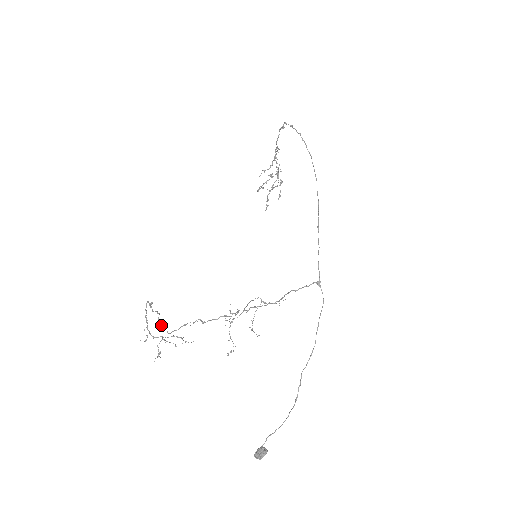
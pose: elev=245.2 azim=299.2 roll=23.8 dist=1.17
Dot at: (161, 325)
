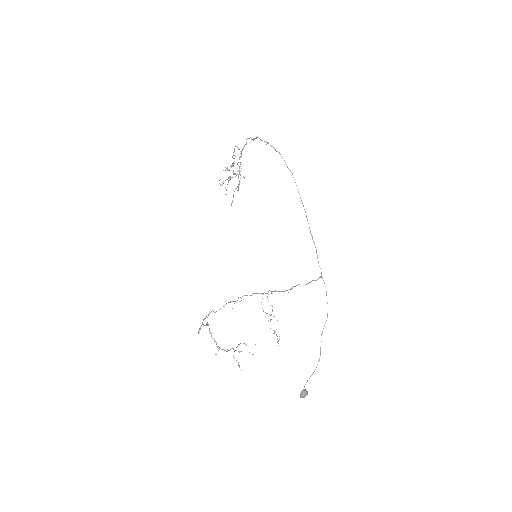
Dot at: (199, 330)
